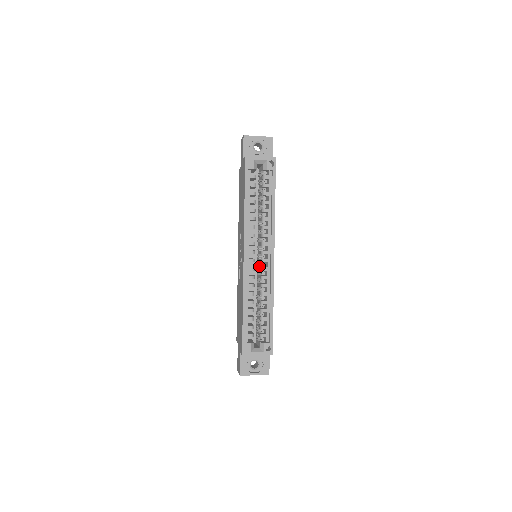
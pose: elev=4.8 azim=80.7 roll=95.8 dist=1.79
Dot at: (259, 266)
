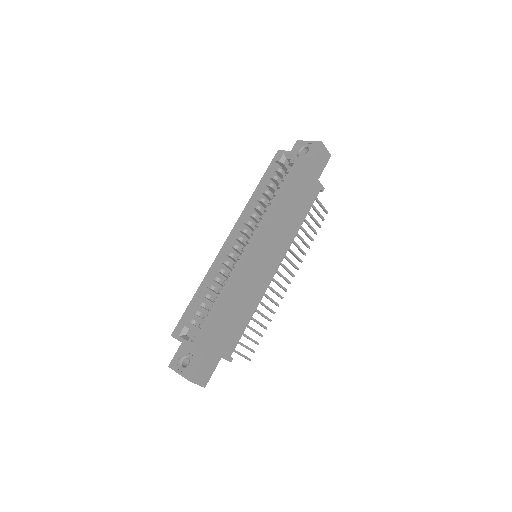
Dot at: occluded
